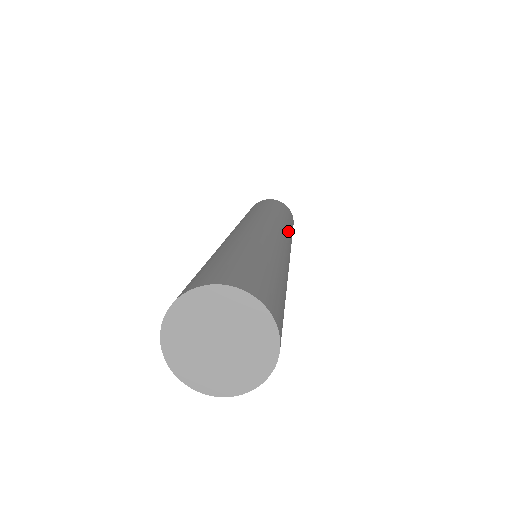
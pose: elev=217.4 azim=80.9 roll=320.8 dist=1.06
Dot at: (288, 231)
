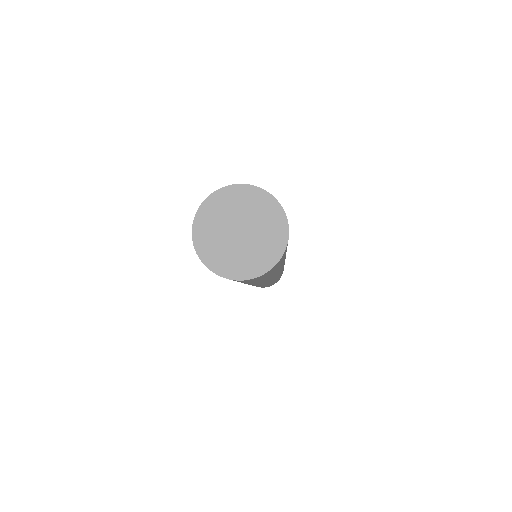
Dot at: occluded
